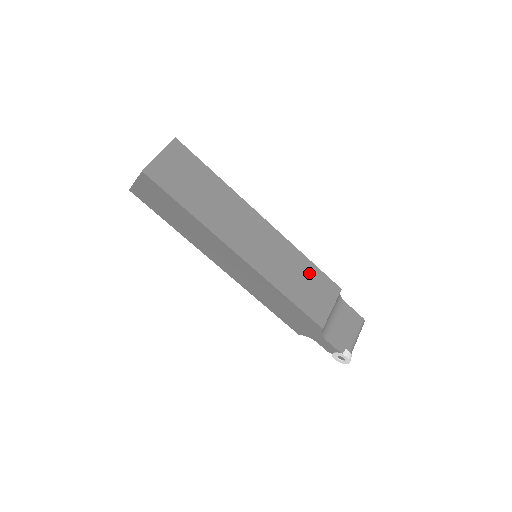
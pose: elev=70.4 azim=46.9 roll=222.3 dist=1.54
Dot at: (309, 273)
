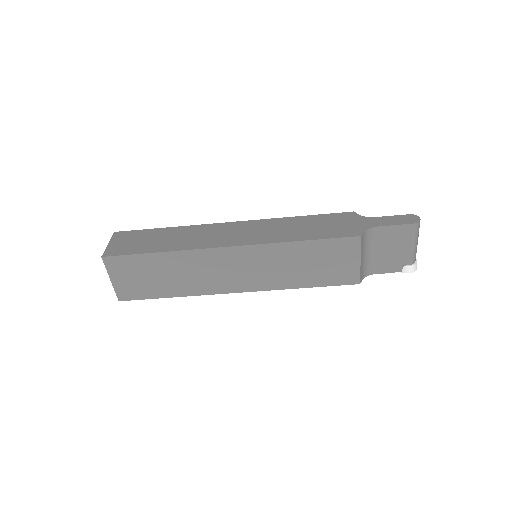
Dot at: (312, 252)
